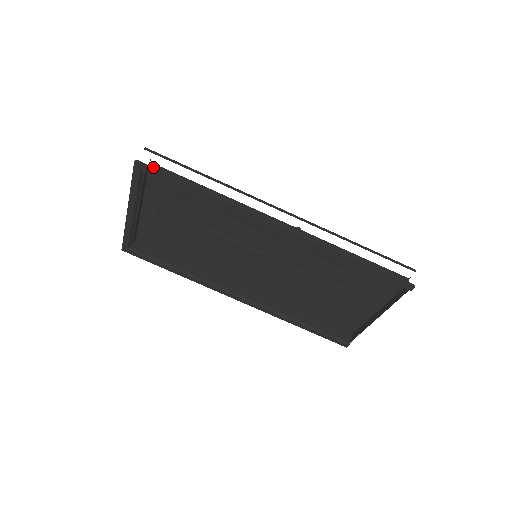
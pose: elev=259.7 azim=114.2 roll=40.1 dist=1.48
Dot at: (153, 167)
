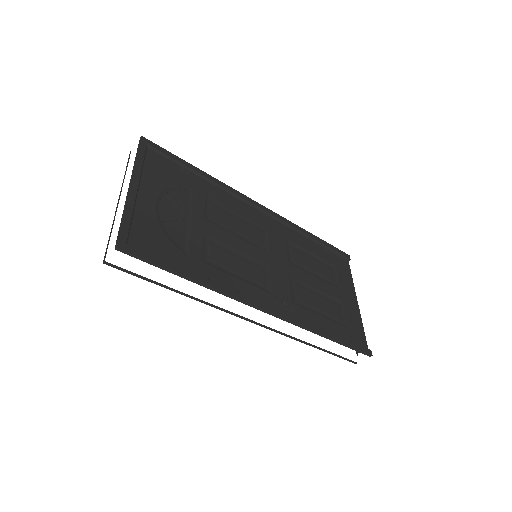
Dot at: (125, 270)
